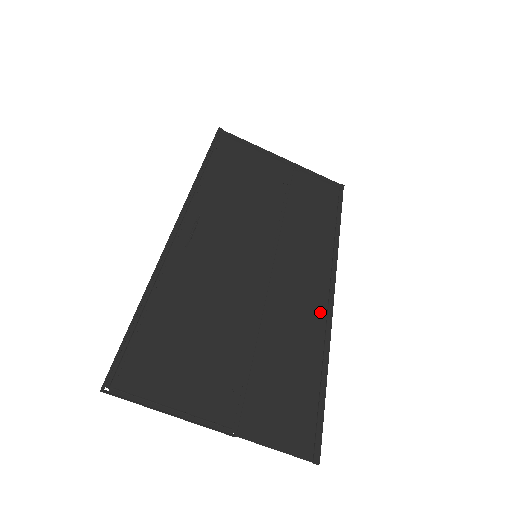
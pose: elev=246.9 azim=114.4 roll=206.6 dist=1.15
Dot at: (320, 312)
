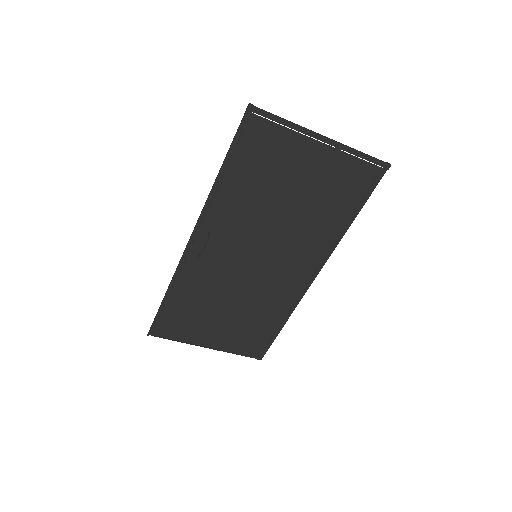
Dot at: (296, 292)
